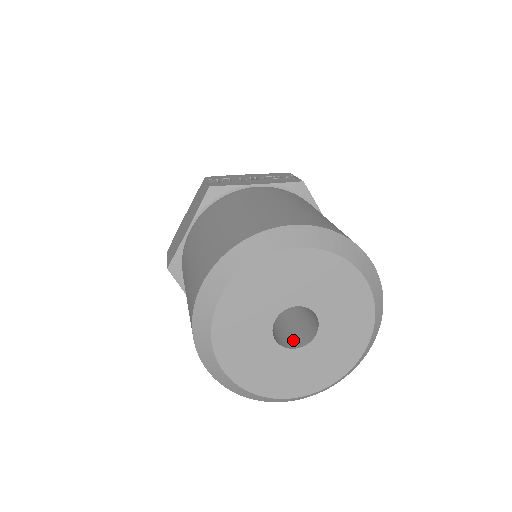
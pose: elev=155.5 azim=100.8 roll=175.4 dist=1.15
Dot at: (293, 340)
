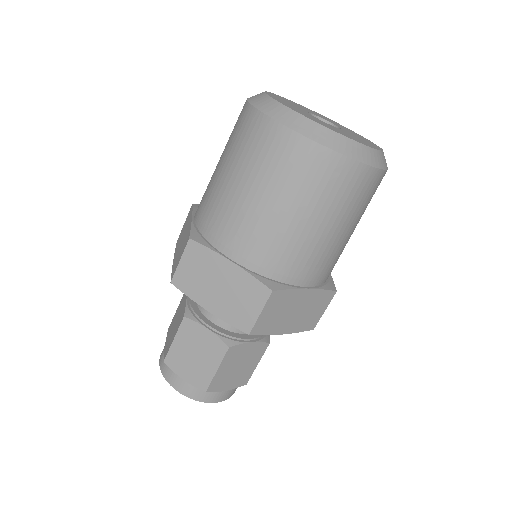
Dot at: occluded
